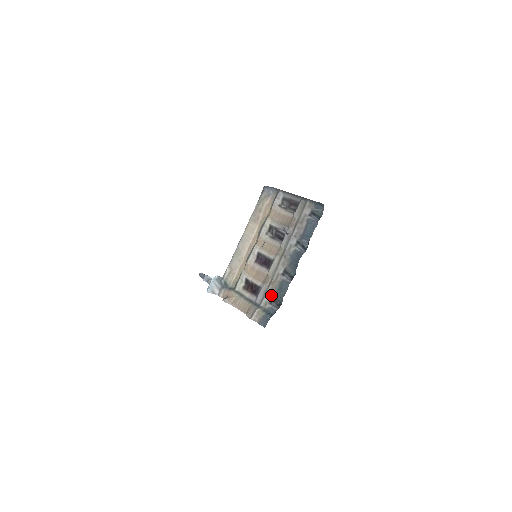
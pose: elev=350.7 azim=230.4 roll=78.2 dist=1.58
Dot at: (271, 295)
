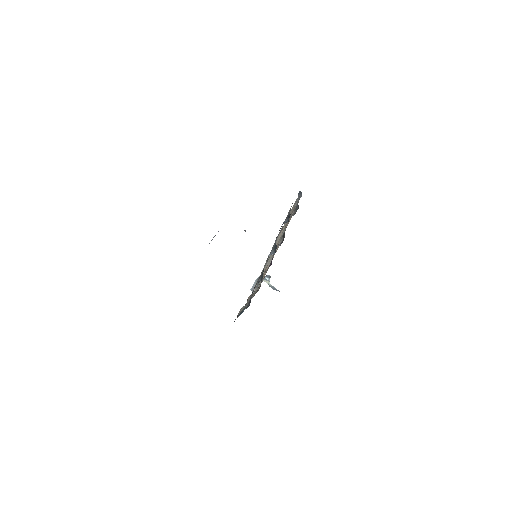
Dot at: (251, 295)
